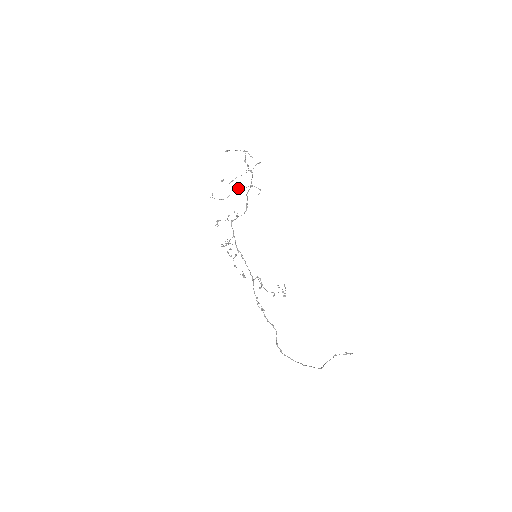
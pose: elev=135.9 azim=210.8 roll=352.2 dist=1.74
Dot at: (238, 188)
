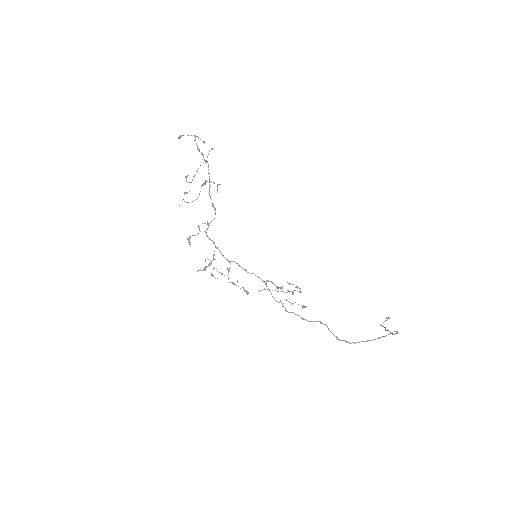
Dot at: (204, 182)
